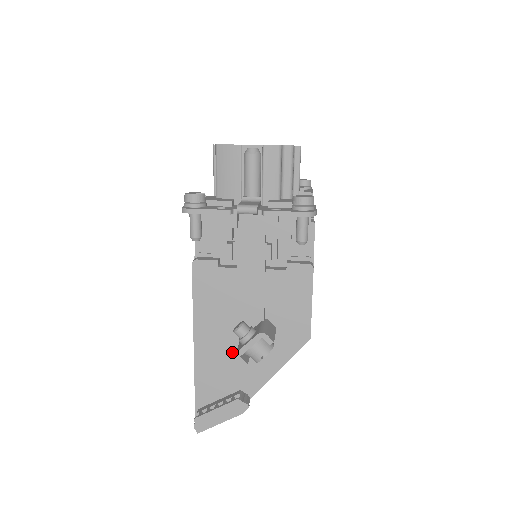
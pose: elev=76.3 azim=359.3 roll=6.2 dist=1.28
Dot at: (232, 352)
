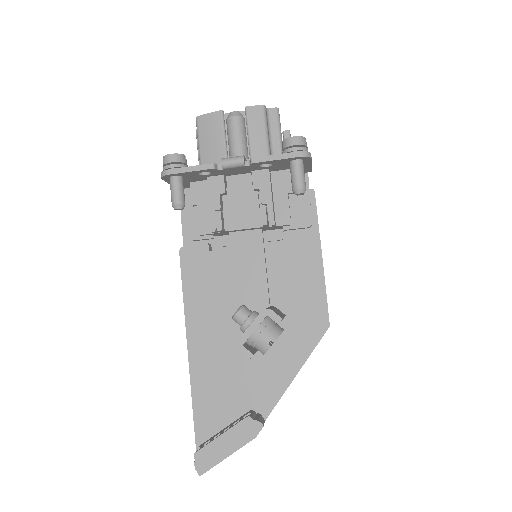
Dot at: (236, 358)
